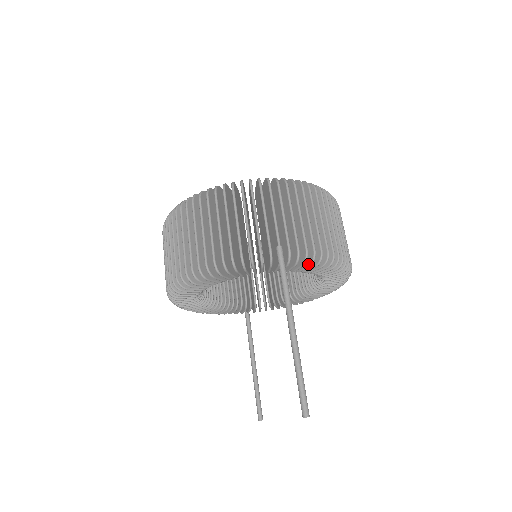
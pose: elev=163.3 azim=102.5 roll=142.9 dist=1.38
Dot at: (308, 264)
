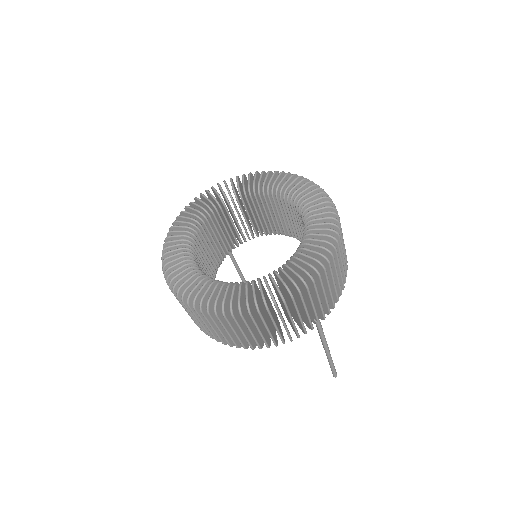
Dot at: occluded
